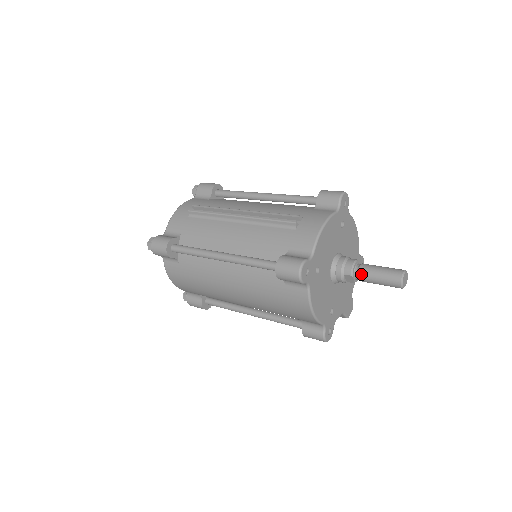
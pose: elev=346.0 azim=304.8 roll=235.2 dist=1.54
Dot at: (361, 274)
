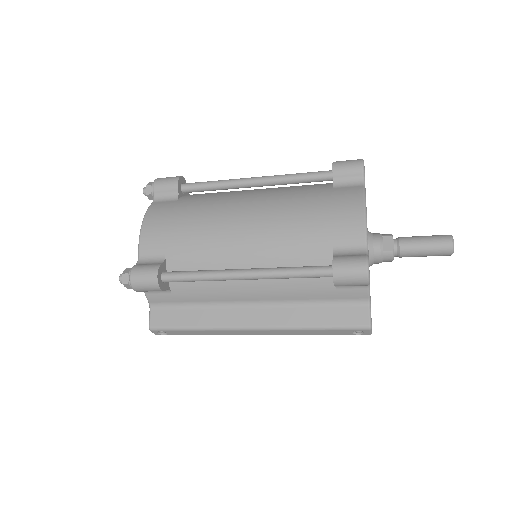
Dot at: (403, 237)
